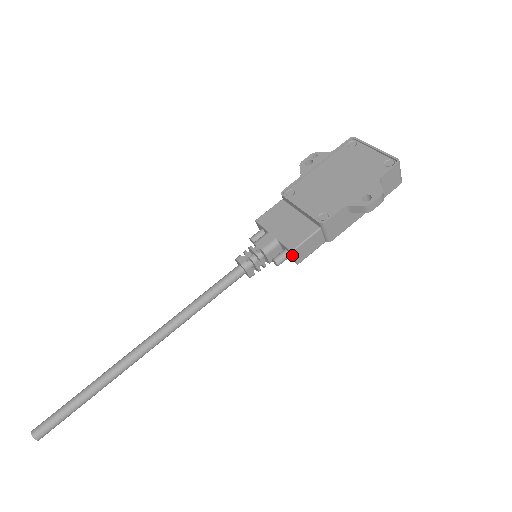
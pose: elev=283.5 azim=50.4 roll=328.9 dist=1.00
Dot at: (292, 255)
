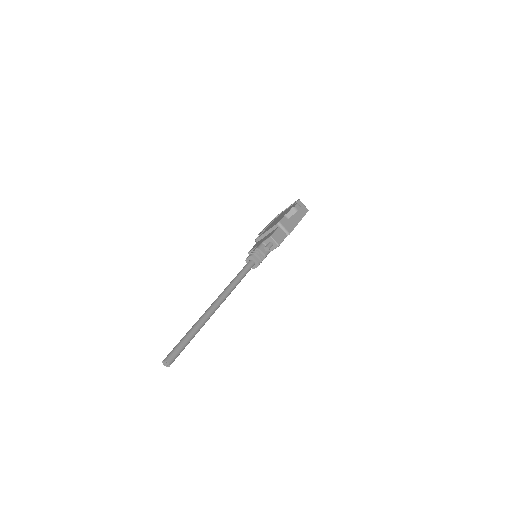
Dot at: (272, 240)
